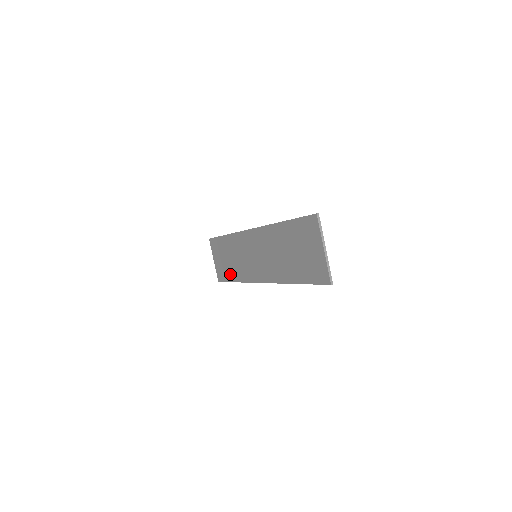
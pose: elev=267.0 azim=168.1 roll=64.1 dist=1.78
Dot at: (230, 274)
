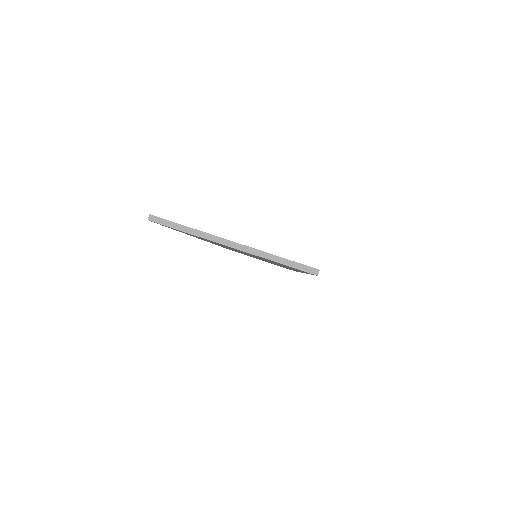
Dot at: occluded
